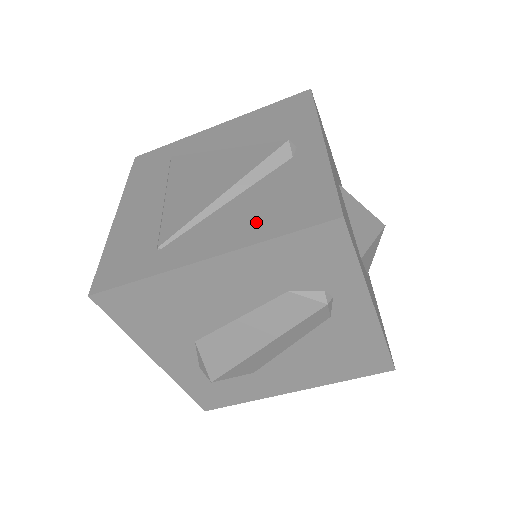
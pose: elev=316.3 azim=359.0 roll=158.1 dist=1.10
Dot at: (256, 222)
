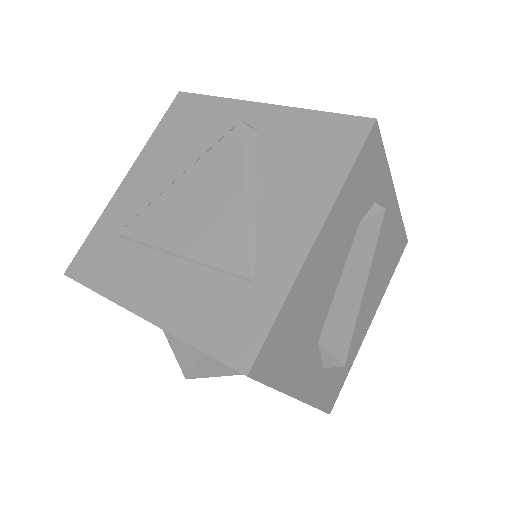
Dot at: (312, 183)
